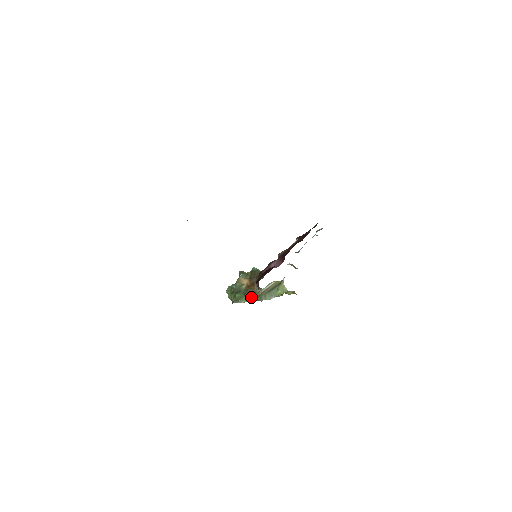
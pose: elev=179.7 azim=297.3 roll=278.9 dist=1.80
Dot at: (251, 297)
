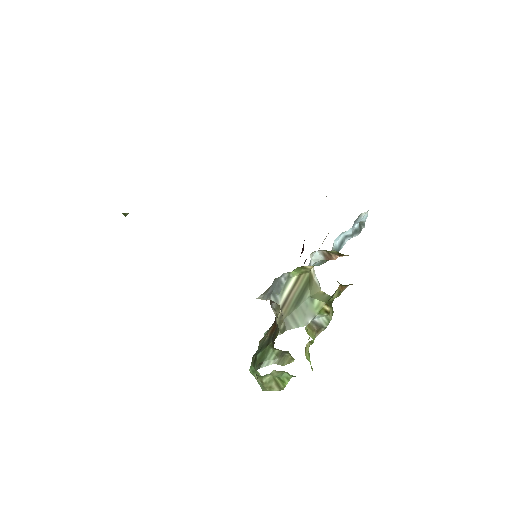
Dot at: (274, 336)
